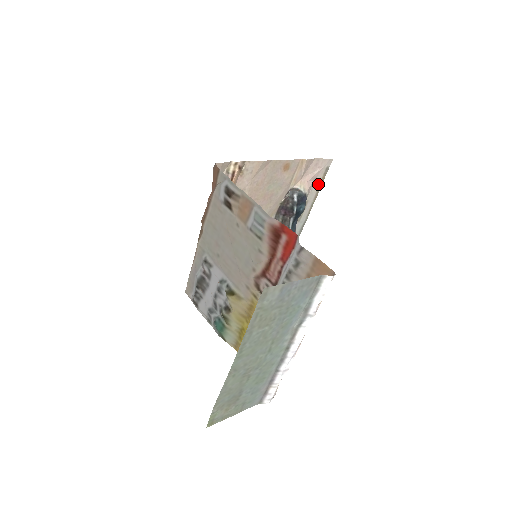
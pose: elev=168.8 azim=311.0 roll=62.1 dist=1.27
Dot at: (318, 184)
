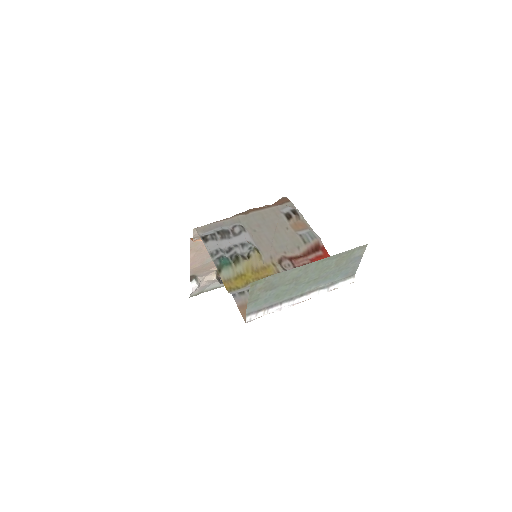
Dot at: occluded
